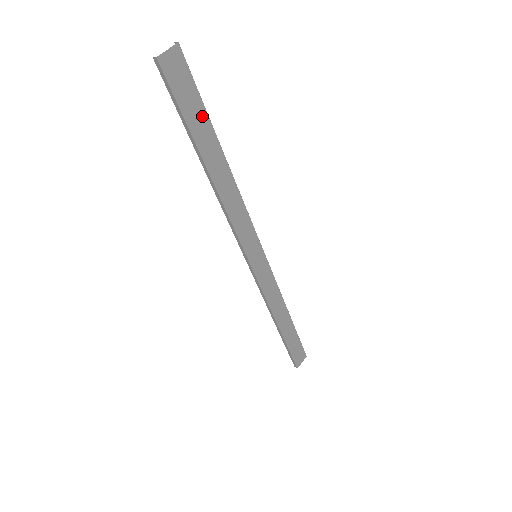
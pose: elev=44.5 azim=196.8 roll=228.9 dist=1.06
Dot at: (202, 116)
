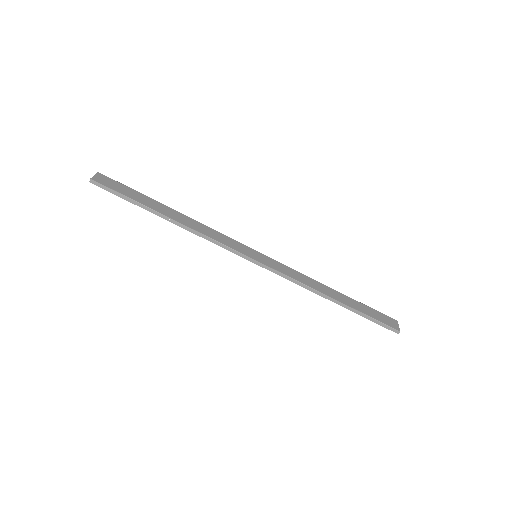
Dot at: (139, 195)
